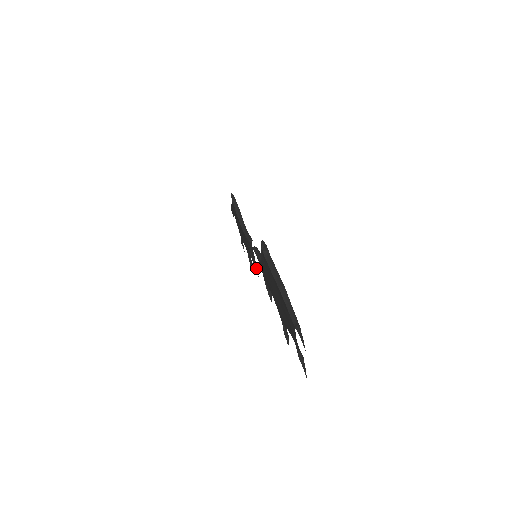
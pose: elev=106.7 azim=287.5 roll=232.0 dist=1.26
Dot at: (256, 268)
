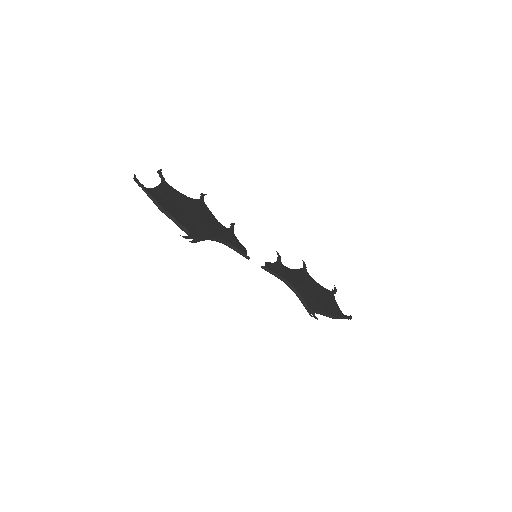
Dot at: (233, 226)
